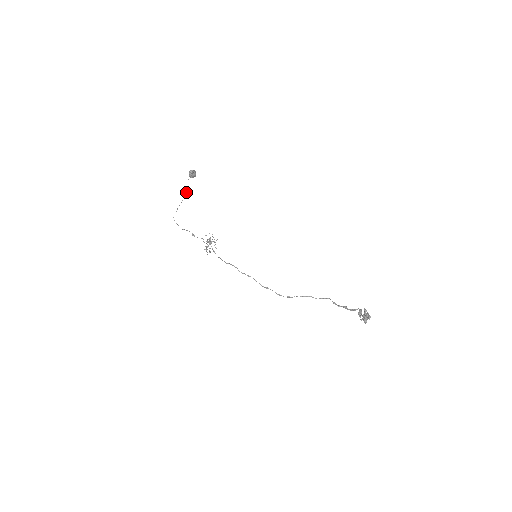
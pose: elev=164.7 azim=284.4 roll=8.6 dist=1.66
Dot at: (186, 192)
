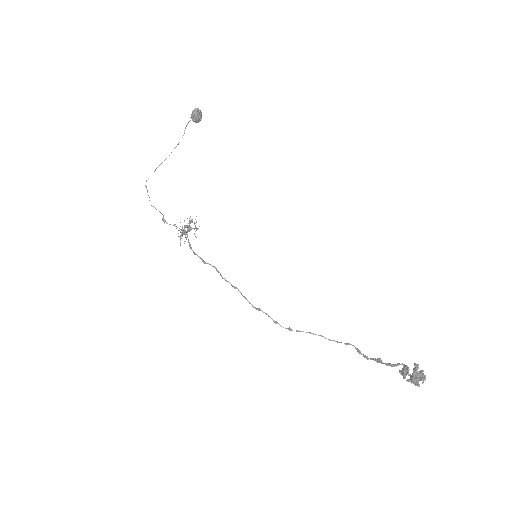
Dot at: (178, 143)
